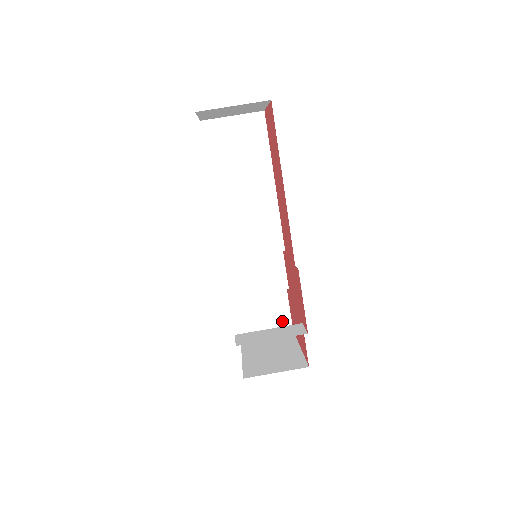
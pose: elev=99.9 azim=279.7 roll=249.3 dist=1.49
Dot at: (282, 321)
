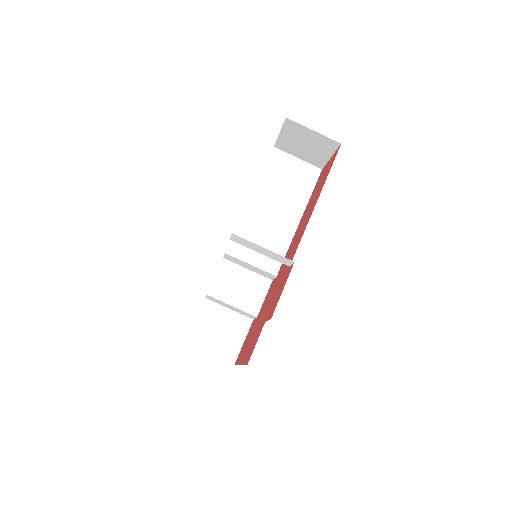
Dot at: (230, 350)
